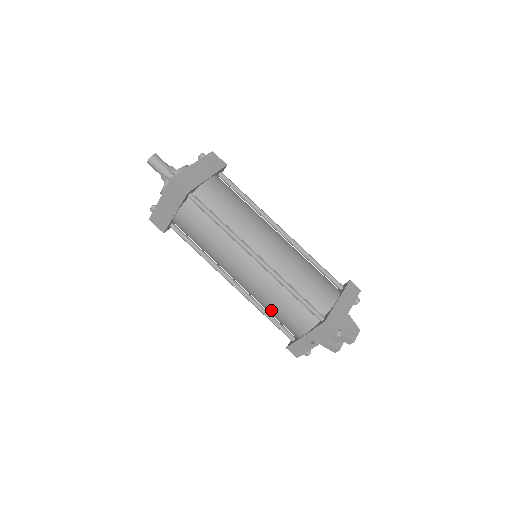
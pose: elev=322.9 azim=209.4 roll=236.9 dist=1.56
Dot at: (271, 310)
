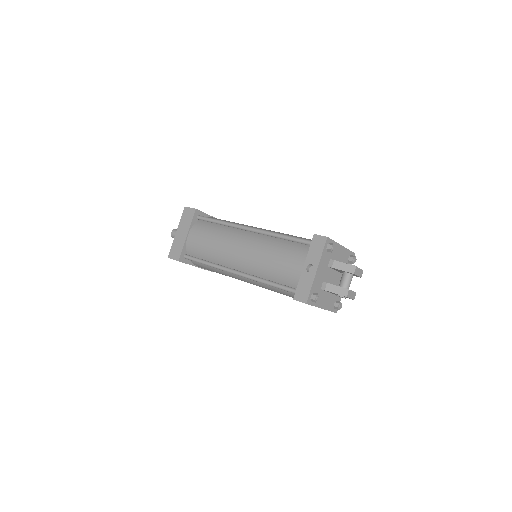
Dot at: (271, 267)
